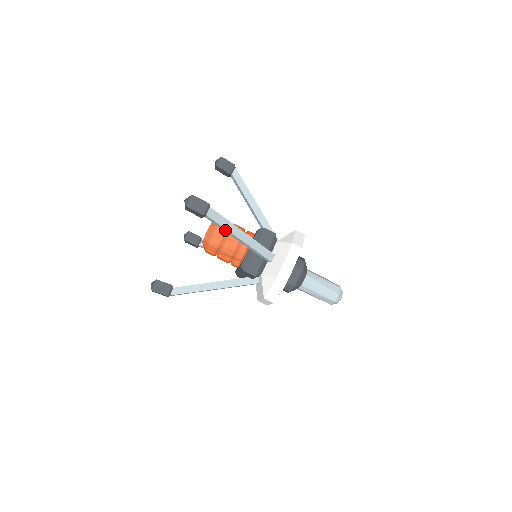
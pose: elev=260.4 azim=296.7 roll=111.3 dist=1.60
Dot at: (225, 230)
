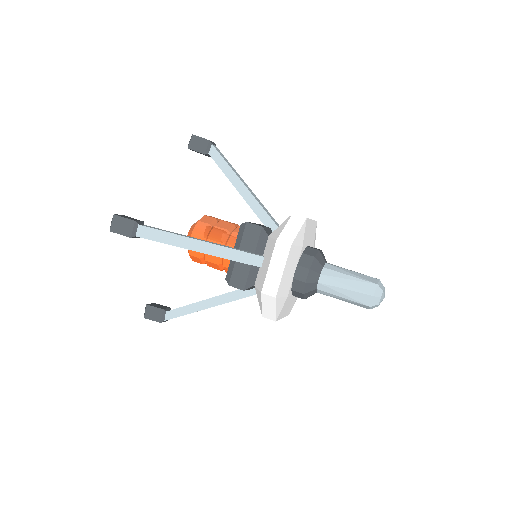
Dot at: (228, 173)
